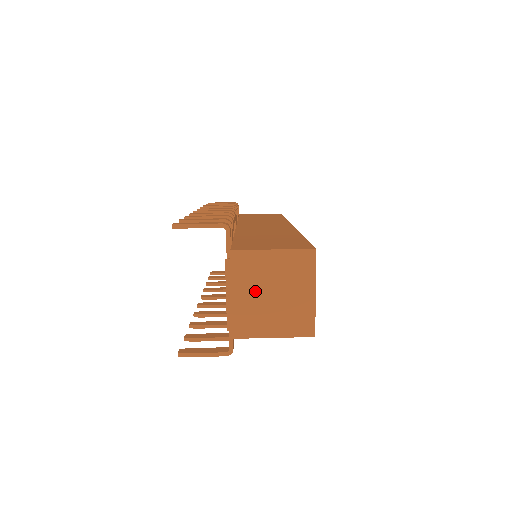
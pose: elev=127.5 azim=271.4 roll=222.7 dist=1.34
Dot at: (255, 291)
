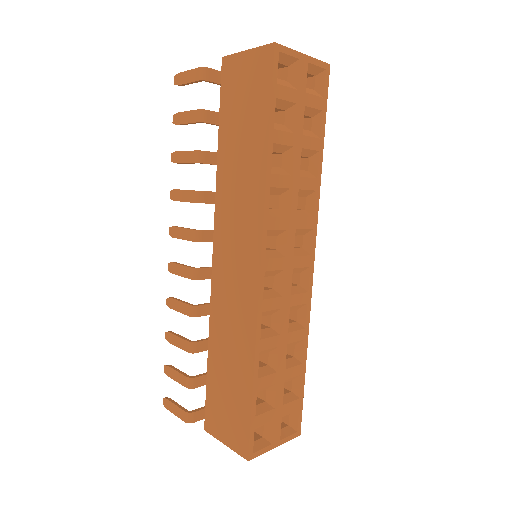
Dot at: occluded
